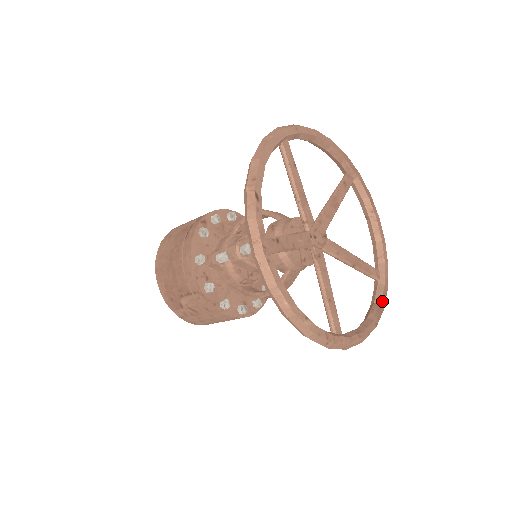
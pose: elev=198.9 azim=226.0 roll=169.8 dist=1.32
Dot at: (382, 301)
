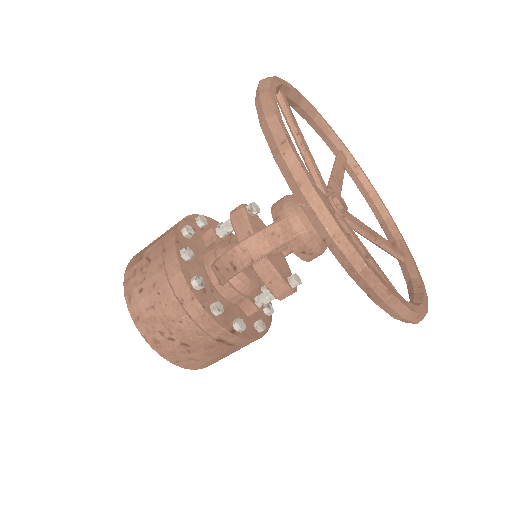
Dot at: (392, 289)
